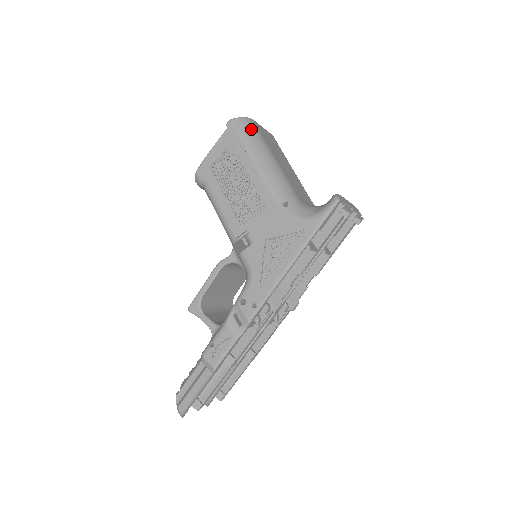
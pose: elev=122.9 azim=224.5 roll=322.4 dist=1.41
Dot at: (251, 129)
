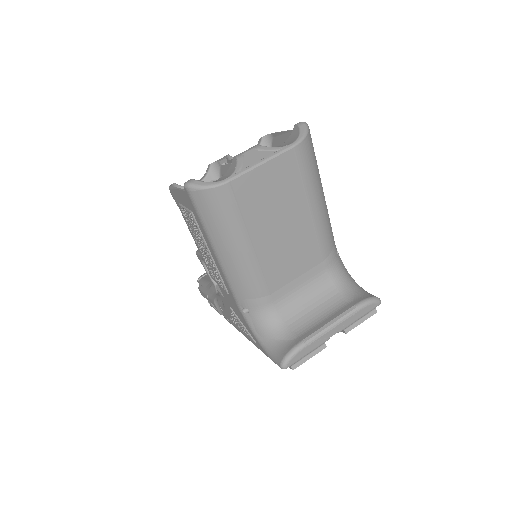
Dot at: (216, 210)
